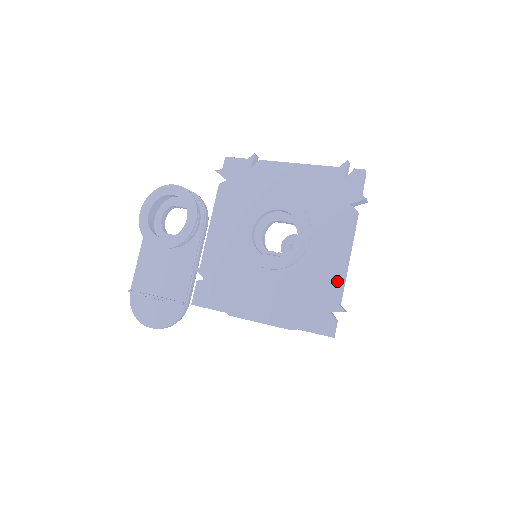
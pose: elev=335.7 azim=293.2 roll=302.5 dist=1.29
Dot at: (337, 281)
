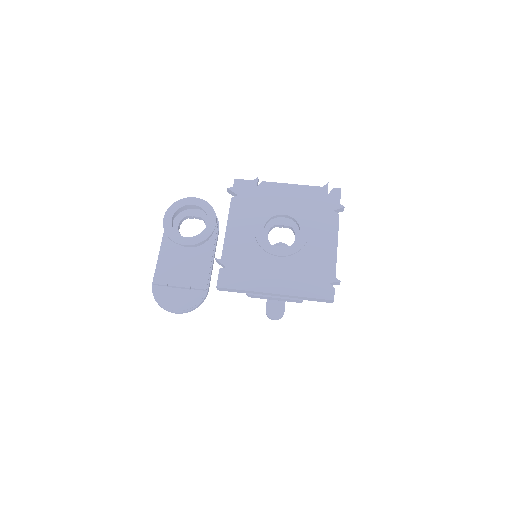
Dot at: (332, 261)
